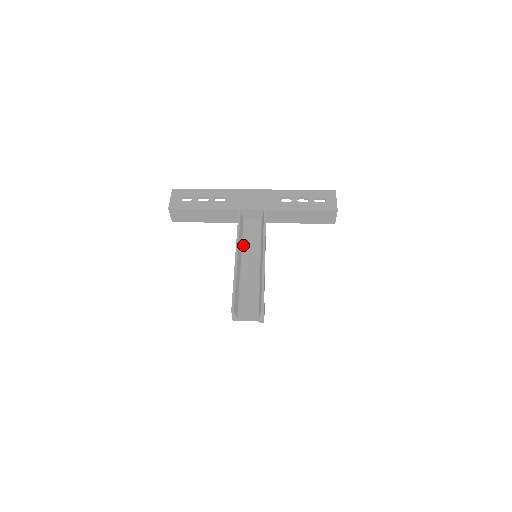
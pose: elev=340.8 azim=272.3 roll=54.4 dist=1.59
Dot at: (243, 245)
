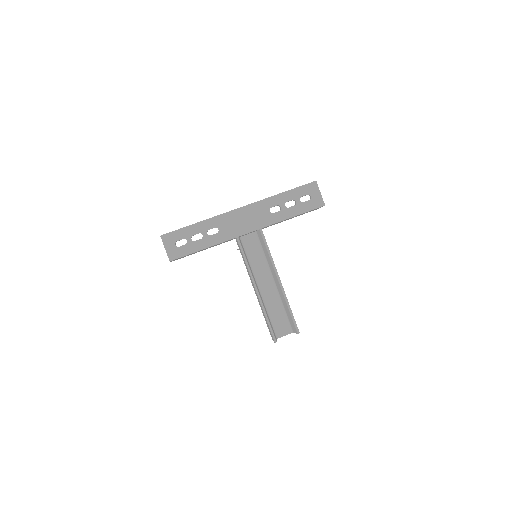
Dot at: (251, 267)
